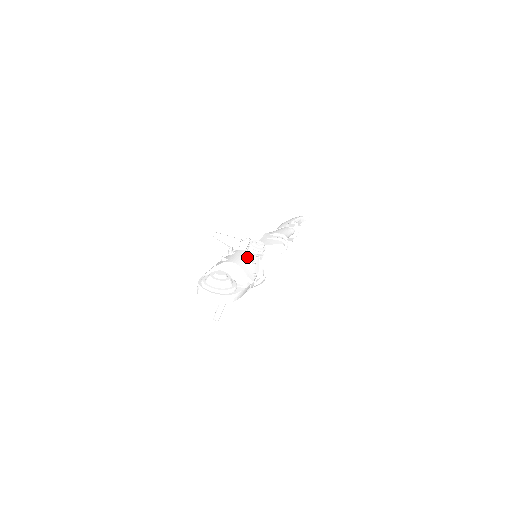
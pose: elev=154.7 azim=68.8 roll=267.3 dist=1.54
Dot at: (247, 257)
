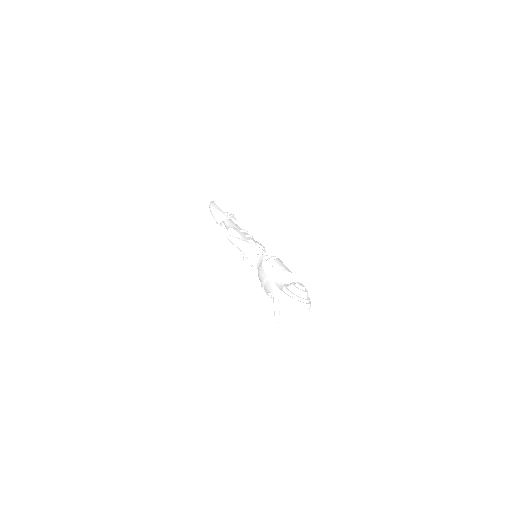
Dot at: occluded
